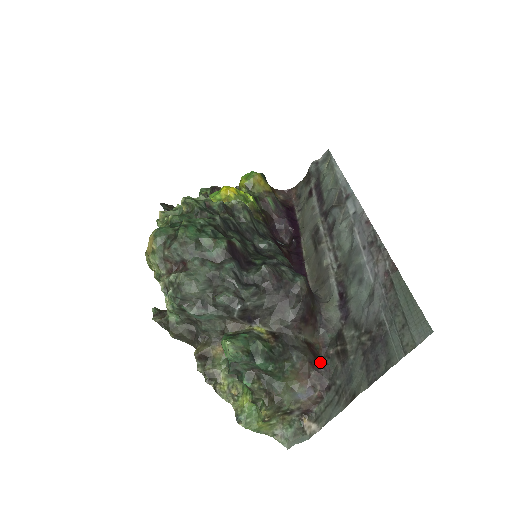
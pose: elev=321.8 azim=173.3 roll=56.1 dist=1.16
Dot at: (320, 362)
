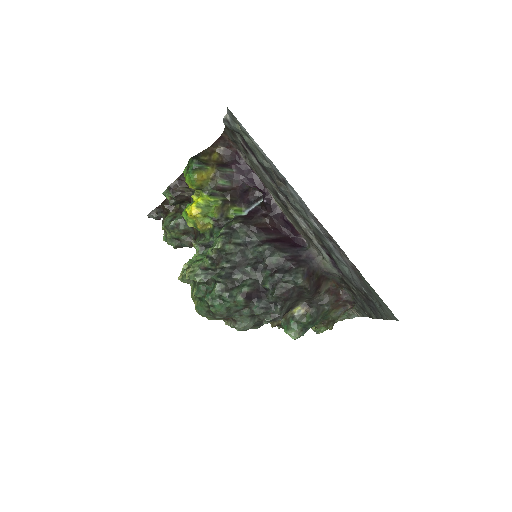
Dot at: (341, 293)
